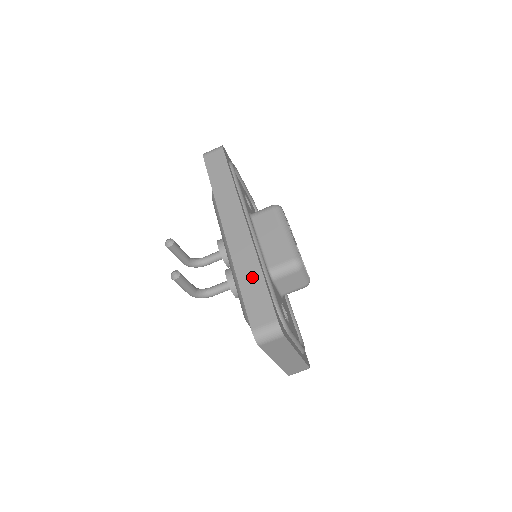
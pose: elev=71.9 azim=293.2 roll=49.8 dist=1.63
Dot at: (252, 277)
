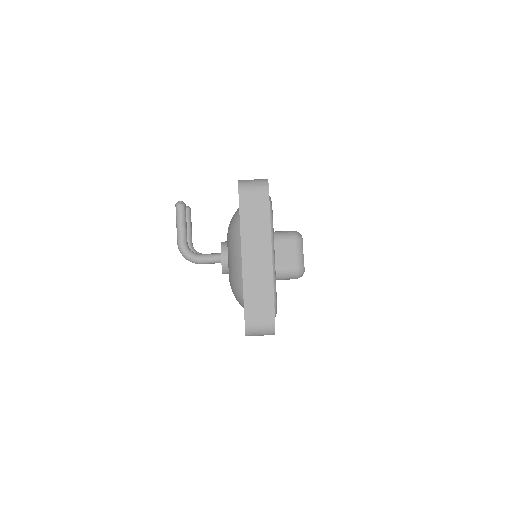
Dot at: occluded
